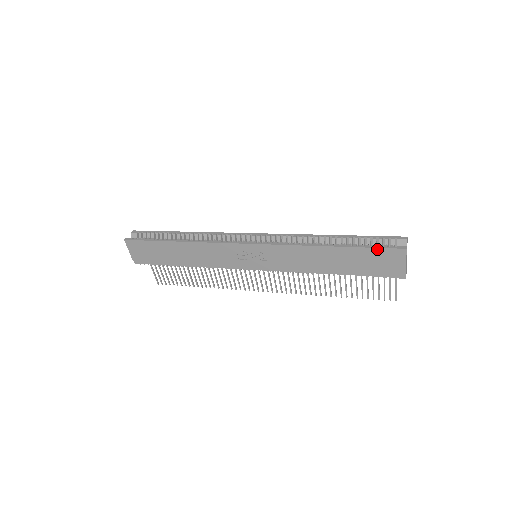
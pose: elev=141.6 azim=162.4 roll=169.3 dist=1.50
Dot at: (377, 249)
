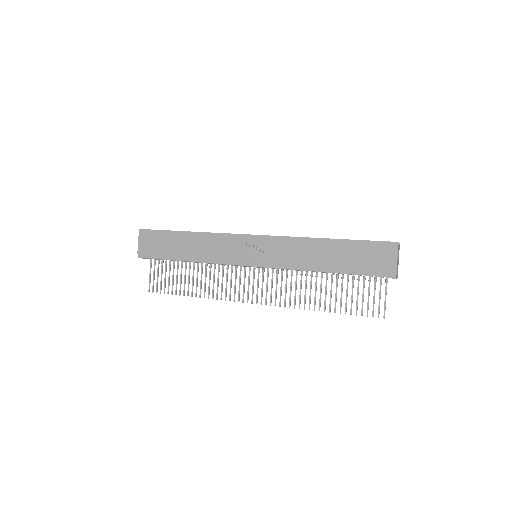
Dot at: (371, 242)
